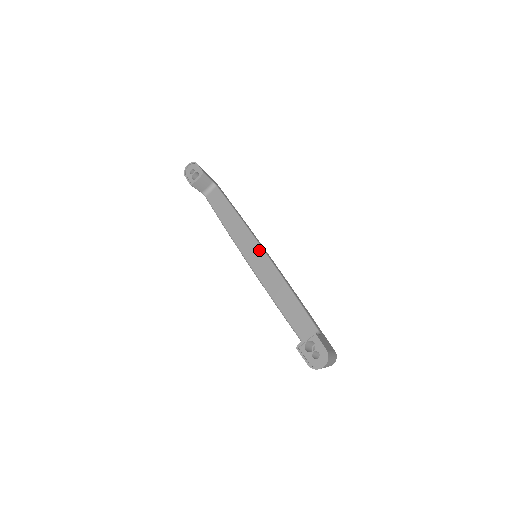
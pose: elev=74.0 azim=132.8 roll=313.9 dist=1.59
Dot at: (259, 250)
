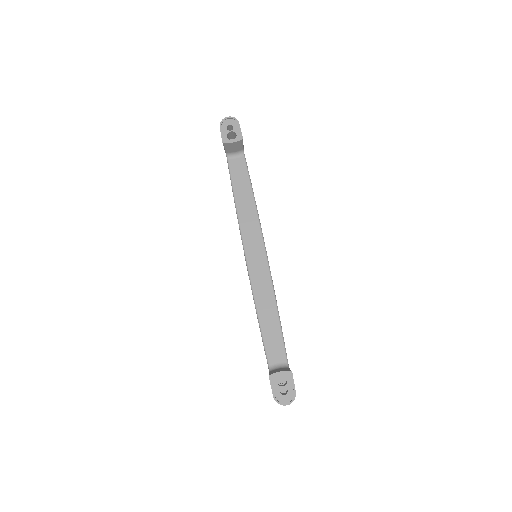
Dot at: (263, 253)
